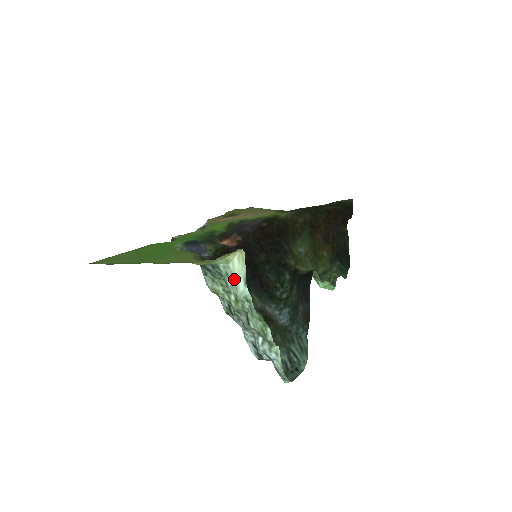
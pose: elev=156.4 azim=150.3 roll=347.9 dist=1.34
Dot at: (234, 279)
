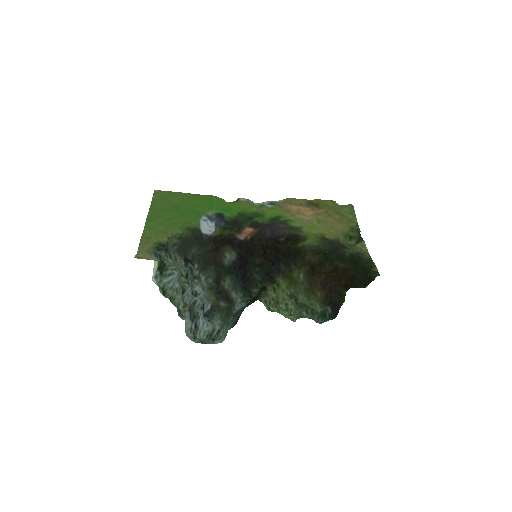
Dot at: (153, 270)
